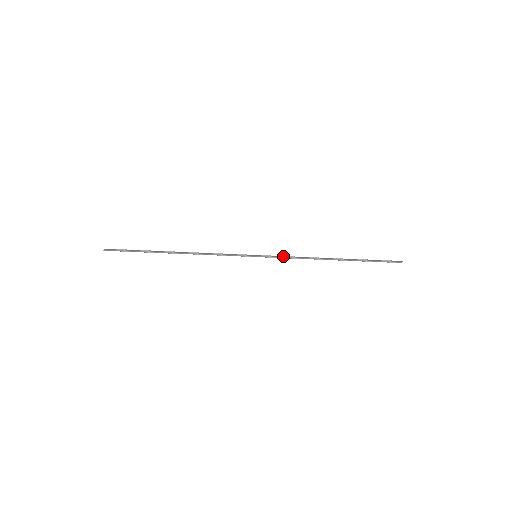
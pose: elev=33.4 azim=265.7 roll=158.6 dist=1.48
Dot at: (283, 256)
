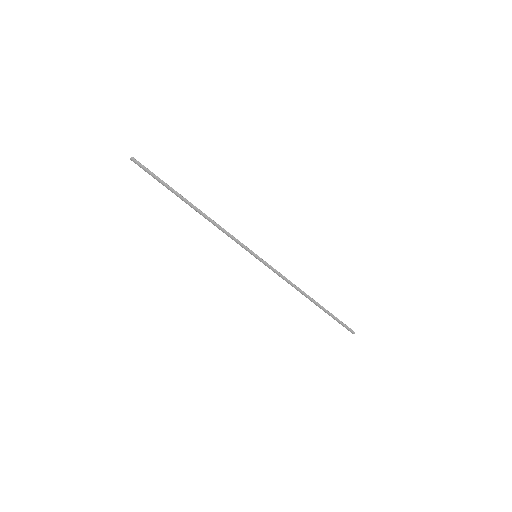
Dot at: (276, 270)
